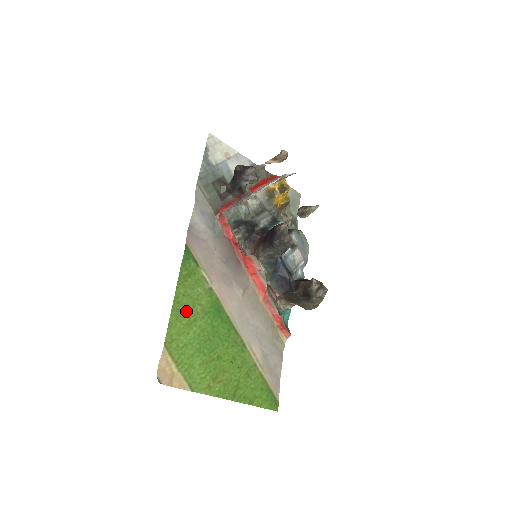
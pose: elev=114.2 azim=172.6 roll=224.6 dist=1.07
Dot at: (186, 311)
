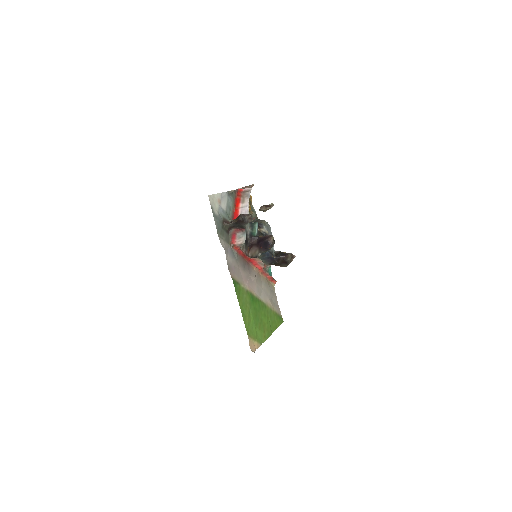
Dot at: (246, 312)
